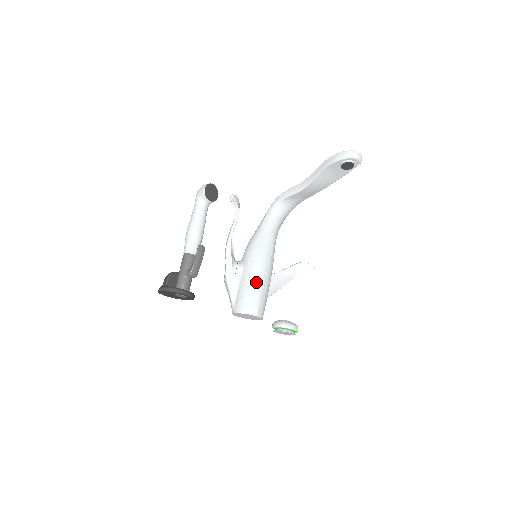
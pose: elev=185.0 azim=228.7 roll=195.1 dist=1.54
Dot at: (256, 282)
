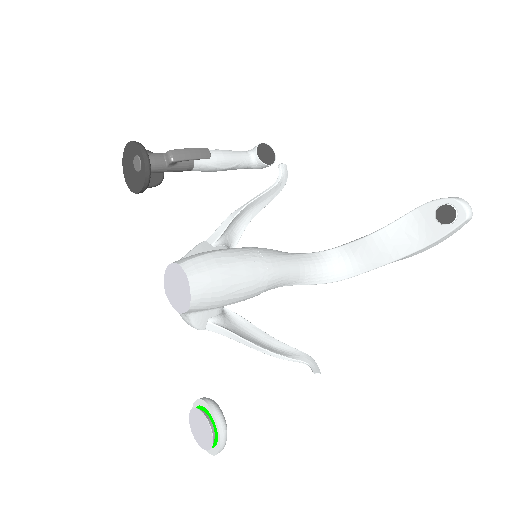
Dot at: (228, 254)
